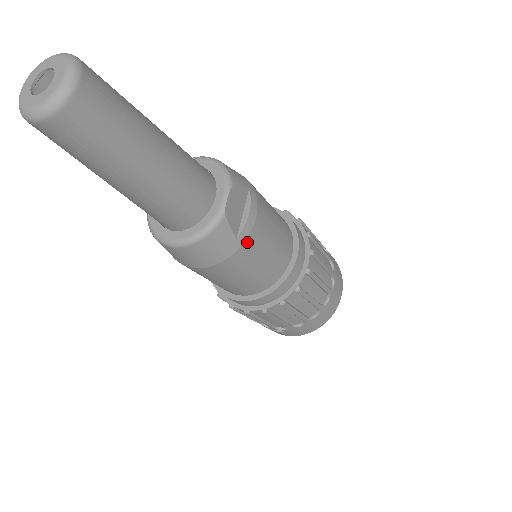
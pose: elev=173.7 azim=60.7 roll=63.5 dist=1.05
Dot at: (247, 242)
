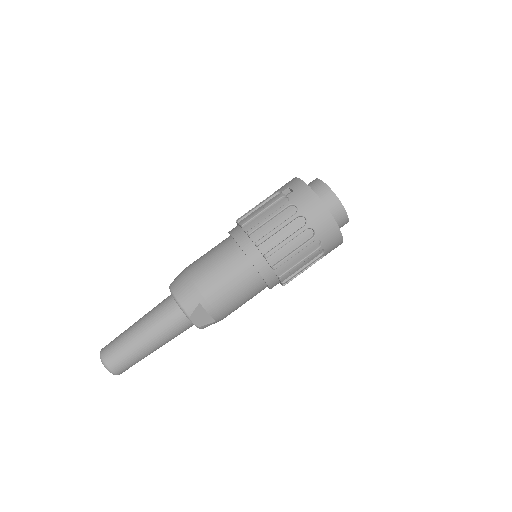
Dot at: (223, 316)
